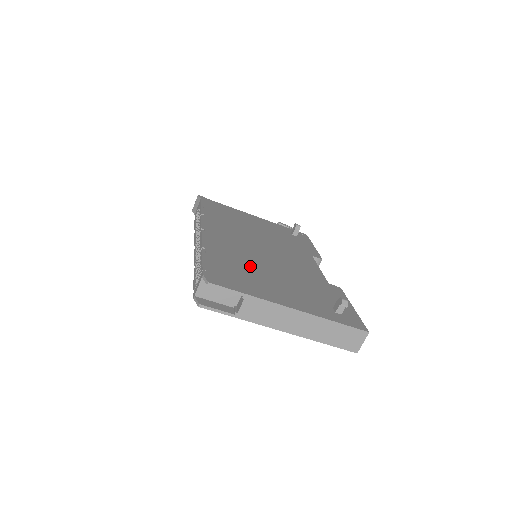
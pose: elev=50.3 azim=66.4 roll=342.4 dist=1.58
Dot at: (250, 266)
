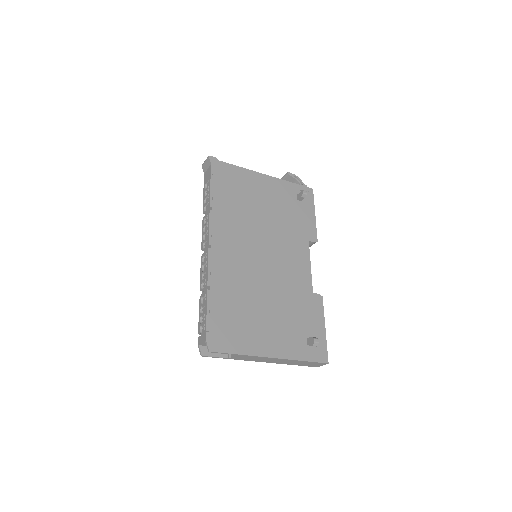
Dot at: (247, 300)
